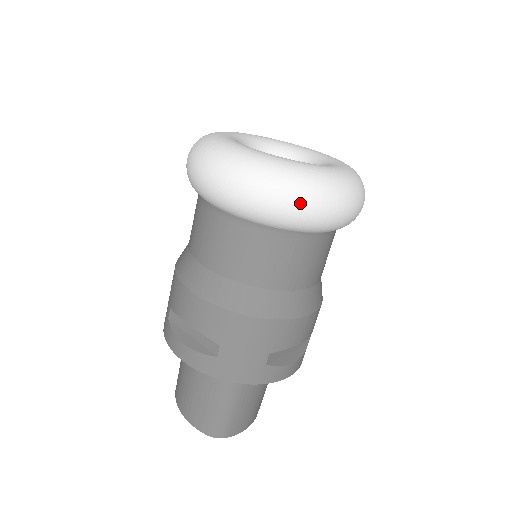
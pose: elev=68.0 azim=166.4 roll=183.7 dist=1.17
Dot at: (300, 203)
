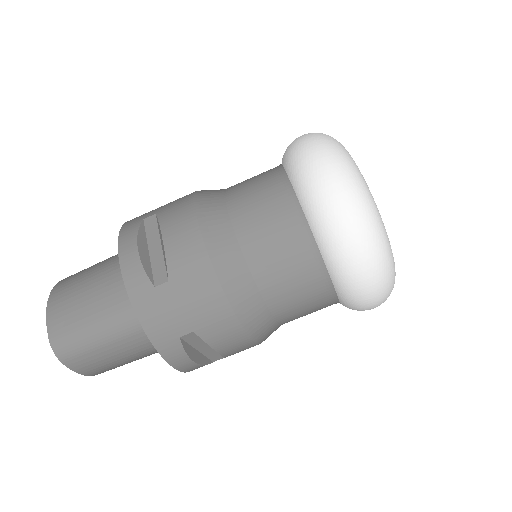
Dot at: (362, 249)
